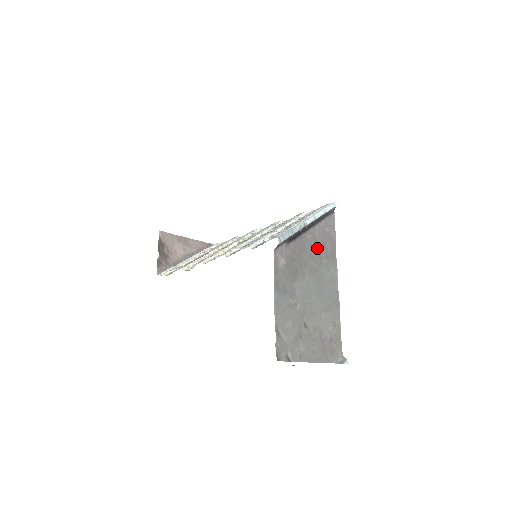
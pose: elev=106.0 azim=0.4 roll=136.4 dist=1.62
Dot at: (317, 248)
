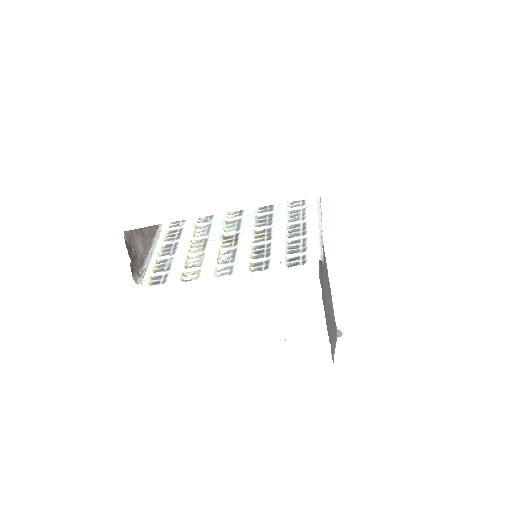
Dot at: occluded
